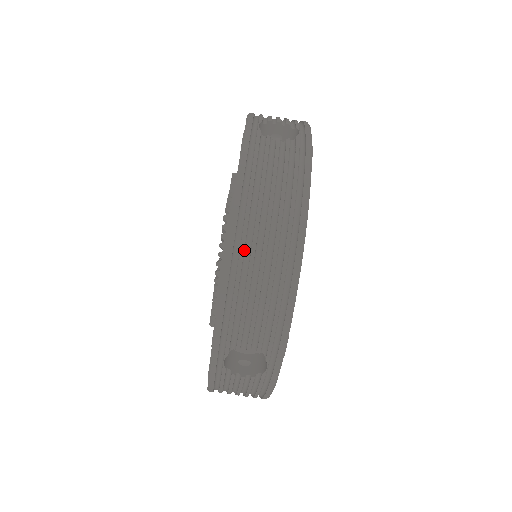
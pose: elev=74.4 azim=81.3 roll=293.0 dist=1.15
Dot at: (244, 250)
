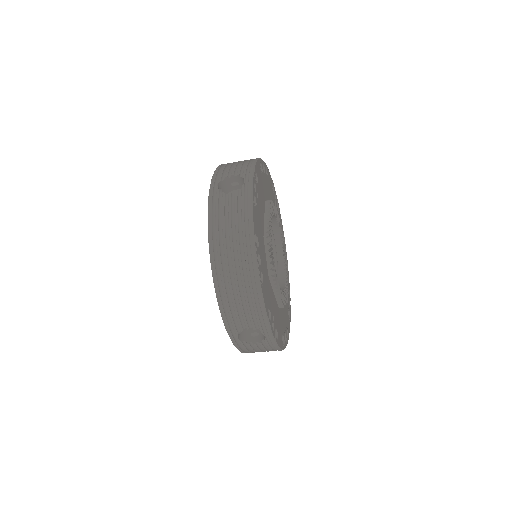
Dot at: (223, 275)
